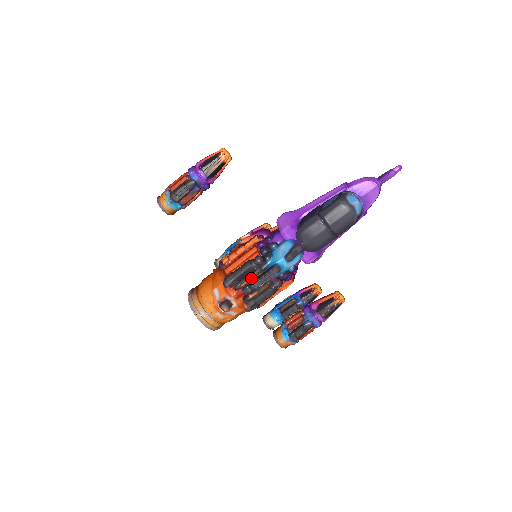
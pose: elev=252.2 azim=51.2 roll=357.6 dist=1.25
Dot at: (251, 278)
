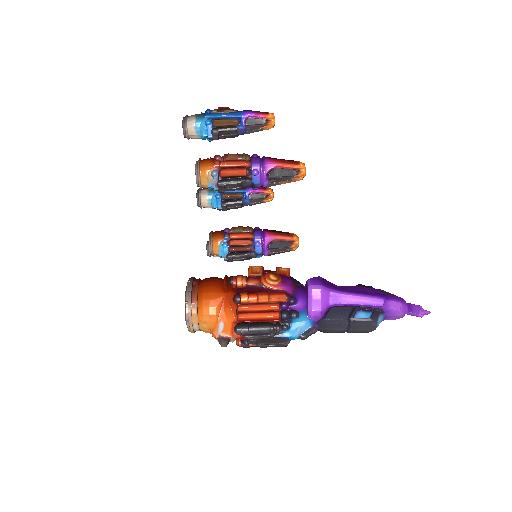
Dot at: (262, 339)
